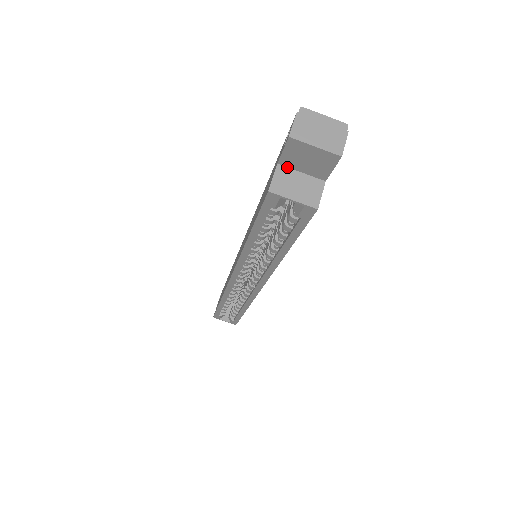
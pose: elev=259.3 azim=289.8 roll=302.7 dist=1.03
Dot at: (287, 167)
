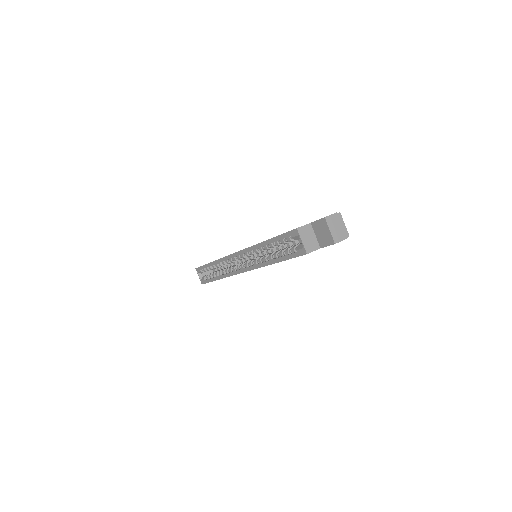
Dot at: (313, 228)
